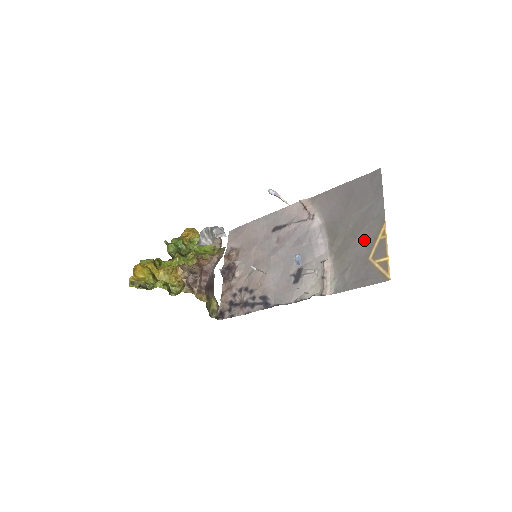
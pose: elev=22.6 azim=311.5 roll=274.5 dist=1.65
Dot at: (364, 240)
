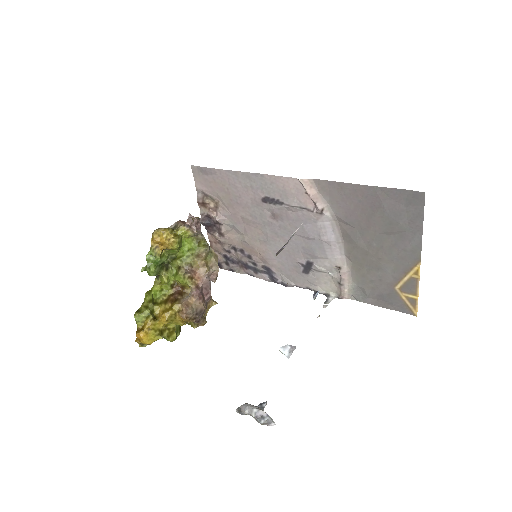
Dot at: (391, 268)
